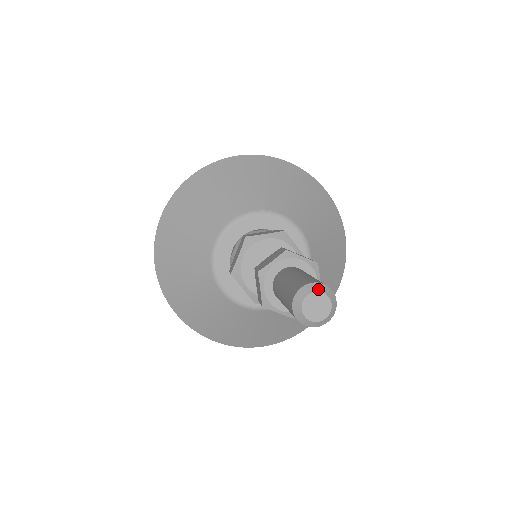
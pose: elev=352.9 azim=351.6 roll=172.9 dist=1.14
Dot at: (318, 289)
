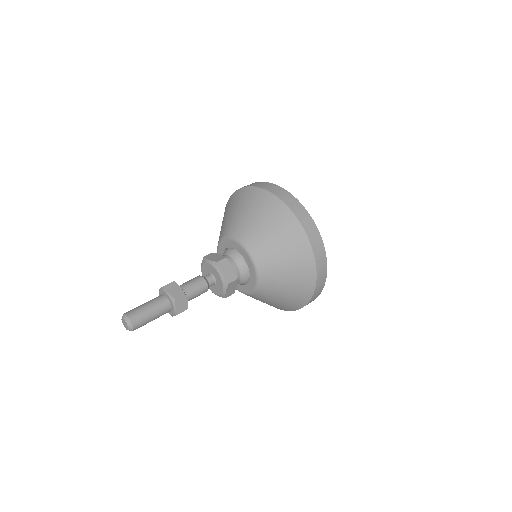
Dot at: (124, 318)
